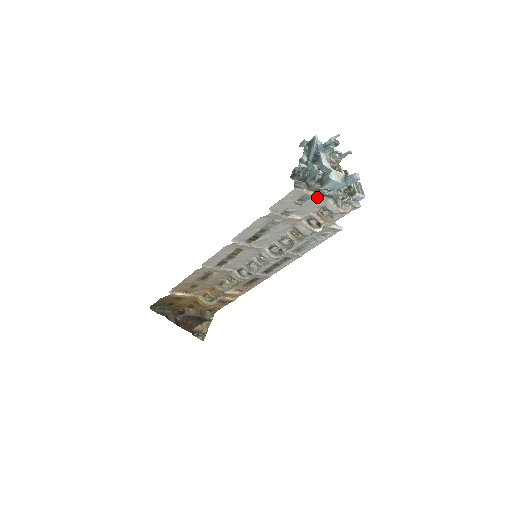
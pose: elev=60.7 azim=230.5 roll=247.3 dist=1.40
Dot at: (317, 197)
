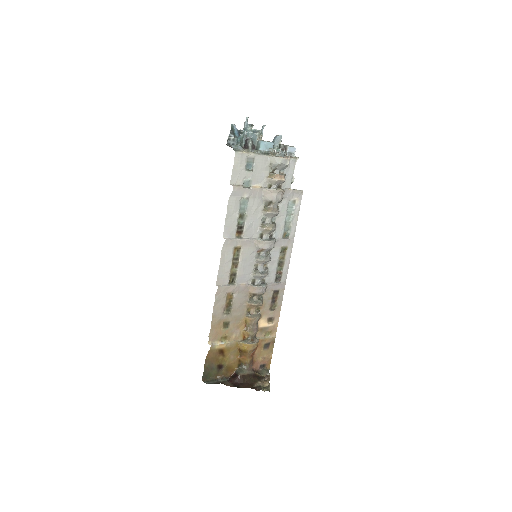
Dot at: (258, 157)
